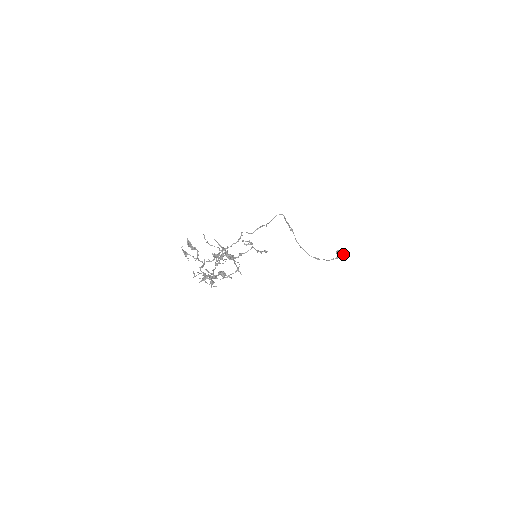
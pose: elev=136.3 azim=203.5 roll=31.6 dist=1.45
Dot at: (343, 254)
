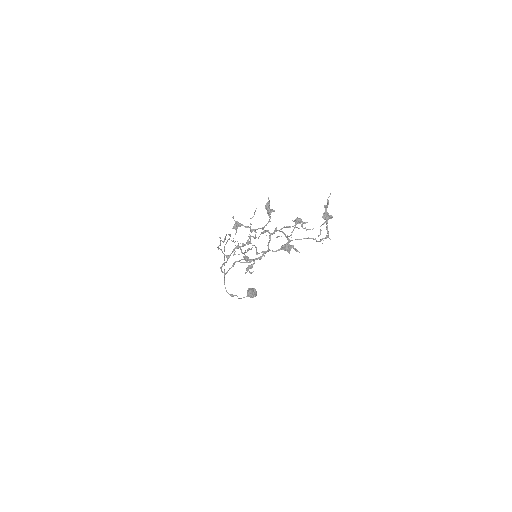
Dot at: (255, 291)
